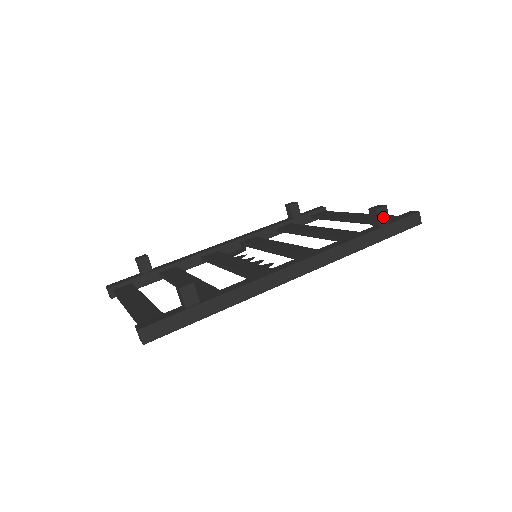
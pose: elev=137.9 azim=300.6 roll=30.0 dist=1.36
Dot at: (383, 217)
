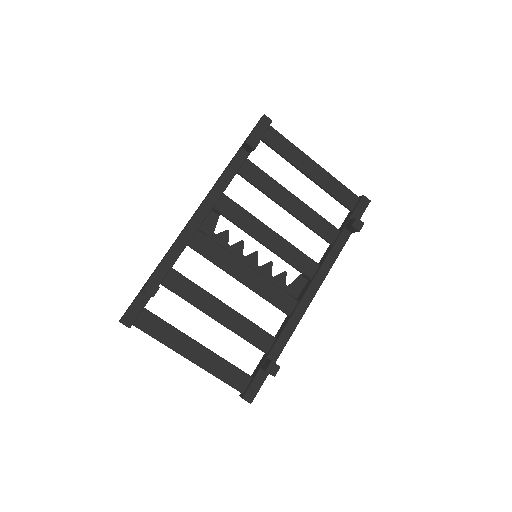
Dot at: occluded
